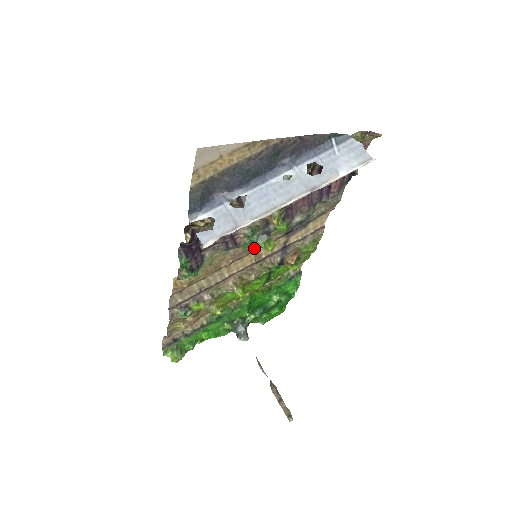
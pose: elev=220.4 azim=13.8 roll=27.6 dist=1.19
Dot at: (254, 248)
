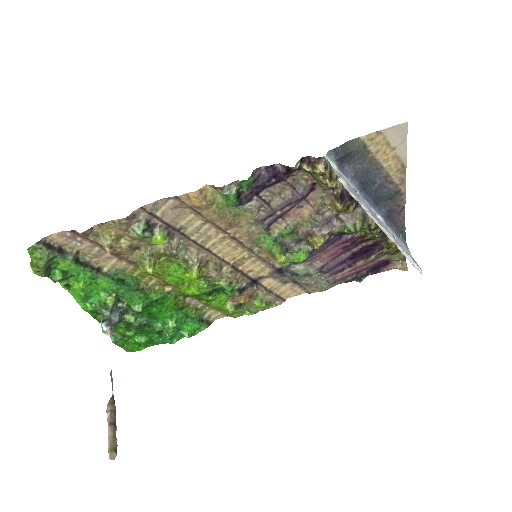
Dot at: (258, 249)
